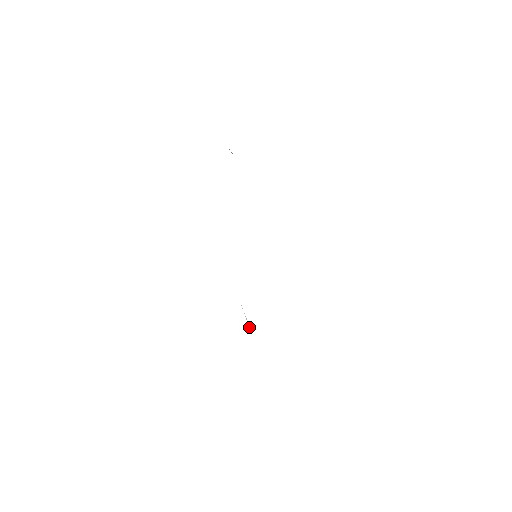
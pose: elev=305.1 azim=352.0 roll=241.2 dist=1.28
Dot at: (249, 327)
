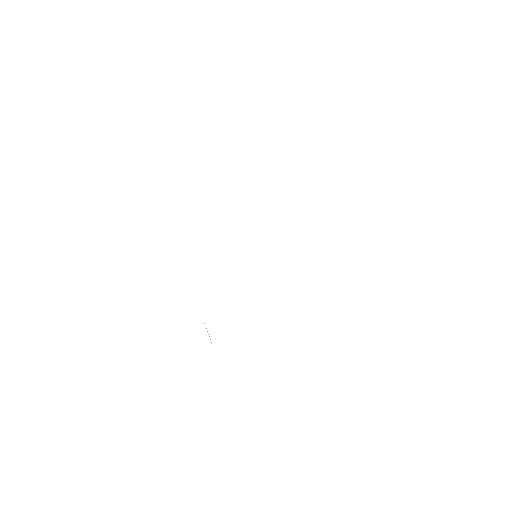
Dot at: occluded
